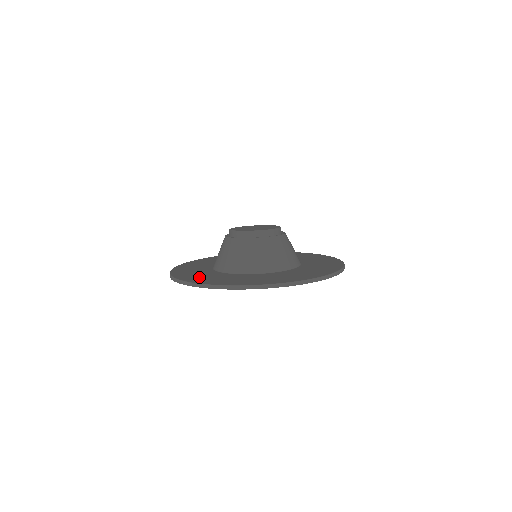
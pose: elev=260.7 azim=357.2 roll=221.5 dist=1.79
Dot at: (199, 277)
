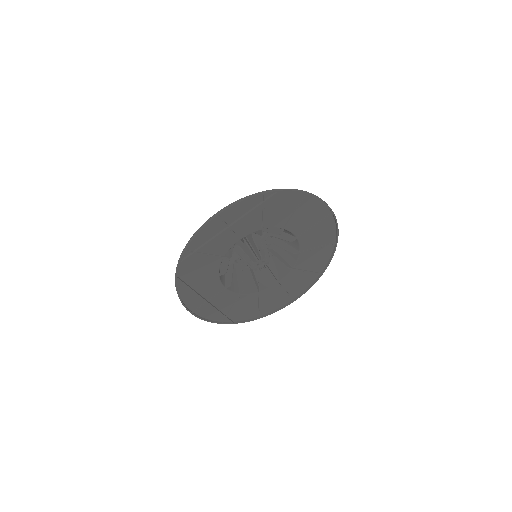
Dot at: (225, 223)
